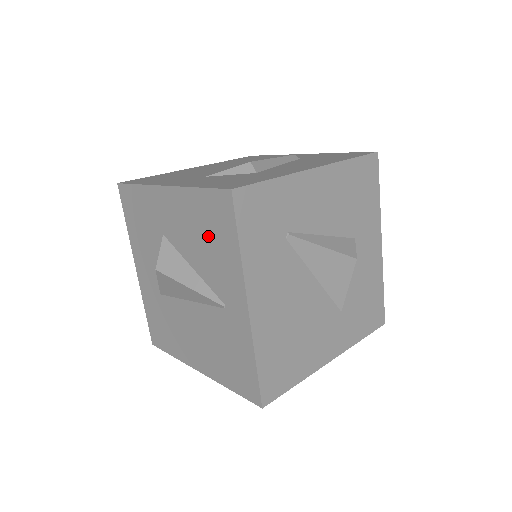
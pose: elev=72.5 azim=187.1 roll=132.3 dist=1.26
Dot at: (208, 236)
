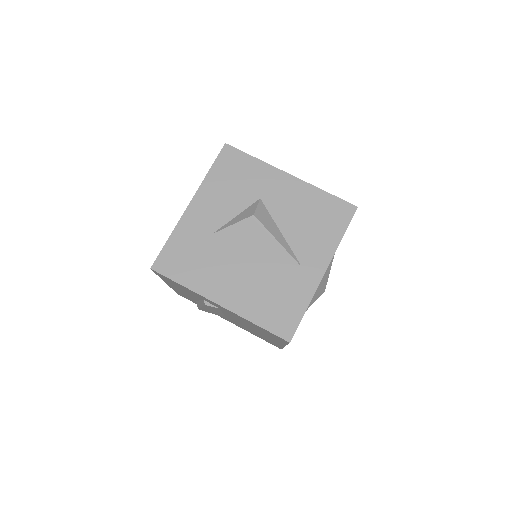
Dot at: (316, 220)
